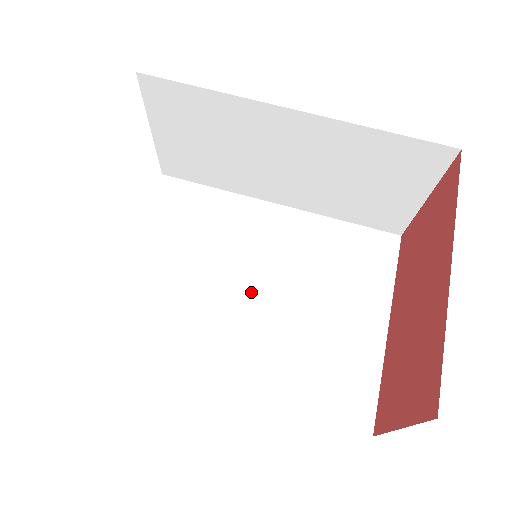
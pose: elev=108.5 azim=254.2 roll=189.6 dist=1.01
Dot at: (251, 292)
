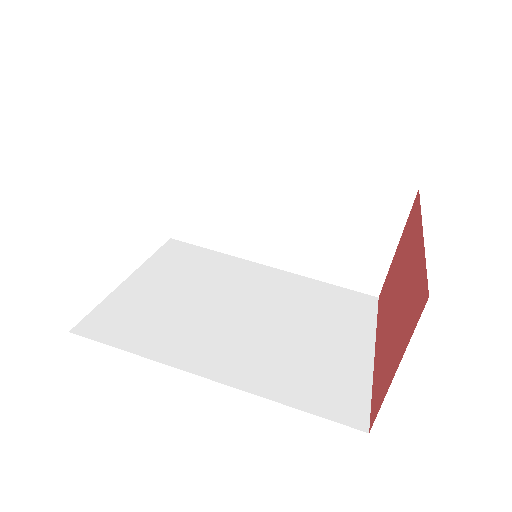
Dot at: (244, 315)
